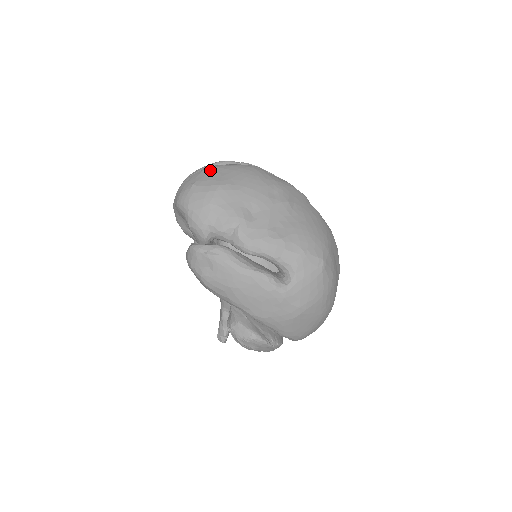
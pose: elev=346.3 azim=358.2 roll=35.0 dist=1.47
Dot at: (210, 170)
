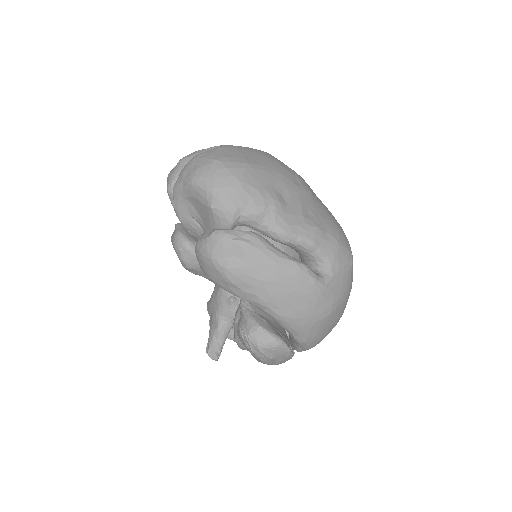
Dot at: (227, 148)
